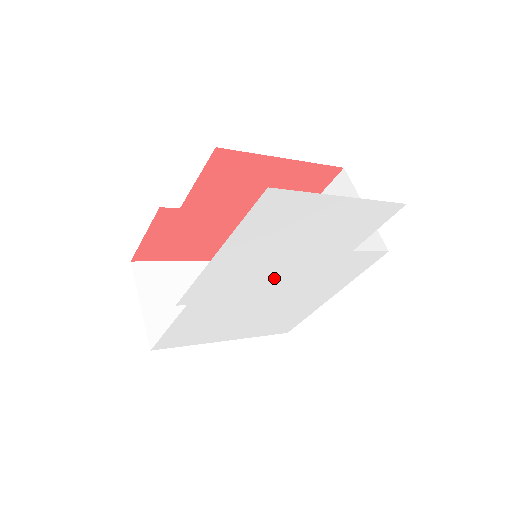
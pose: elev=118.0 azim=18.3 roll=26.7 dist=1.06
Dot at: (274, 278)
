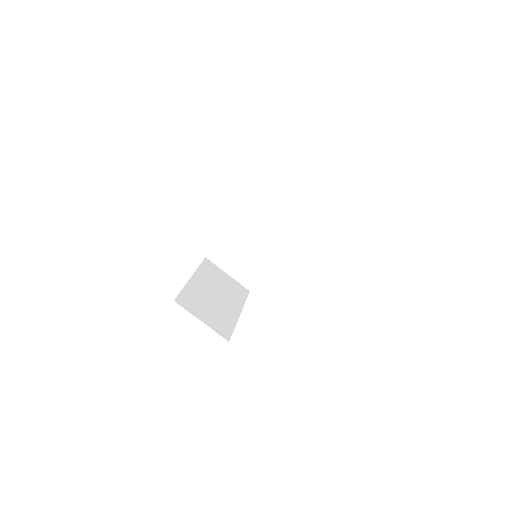
Dot at: occluded
